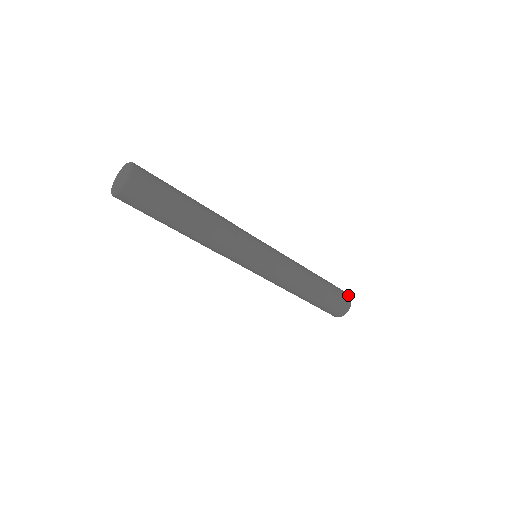
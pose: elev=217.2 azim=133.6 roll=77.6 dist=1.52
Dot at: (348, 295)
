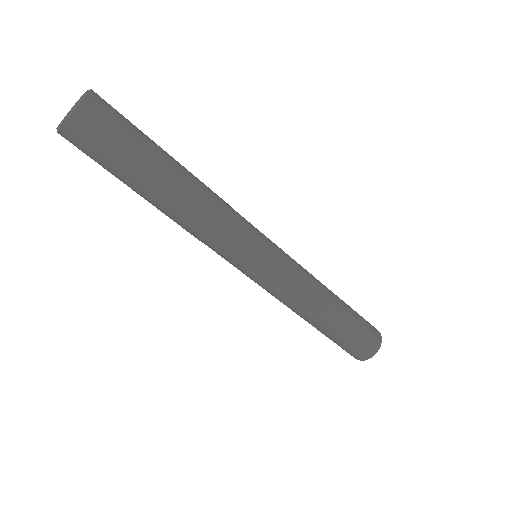
Dot at: occluded
